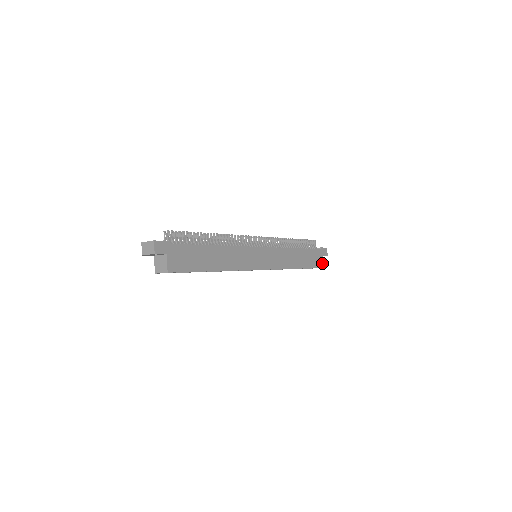
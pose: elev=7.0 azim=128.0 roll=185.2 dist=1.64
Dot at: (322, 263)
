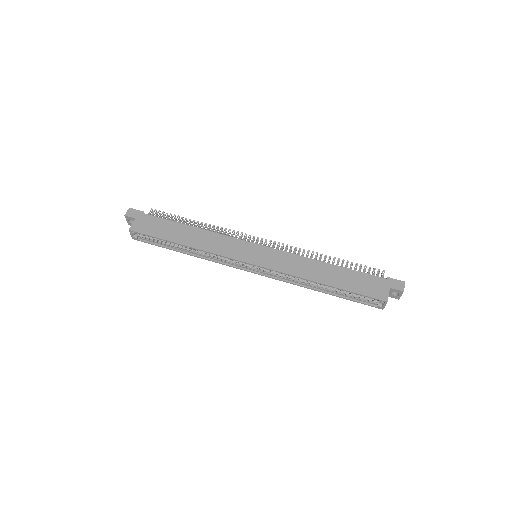
Dot at: (385, 296)
